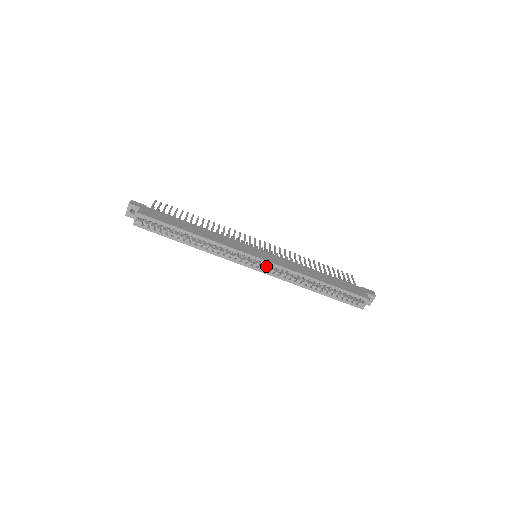
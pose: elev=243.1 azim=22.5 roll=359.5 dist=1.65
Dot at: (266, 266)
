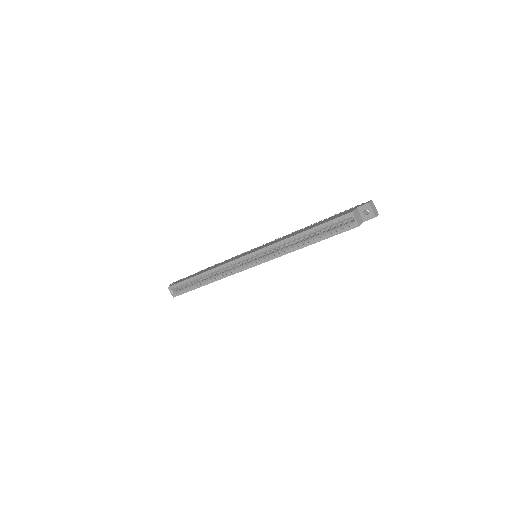
Dot at: (259, 258)
